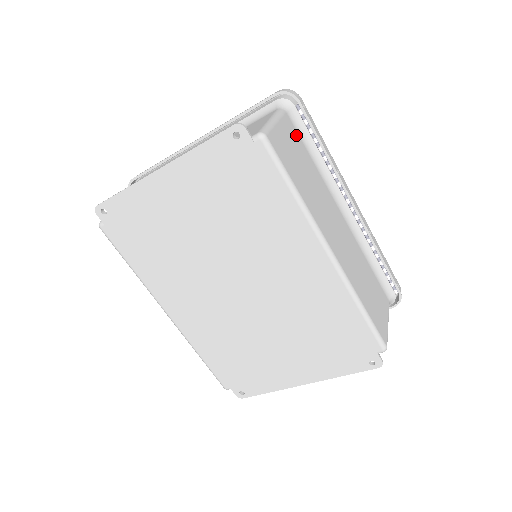
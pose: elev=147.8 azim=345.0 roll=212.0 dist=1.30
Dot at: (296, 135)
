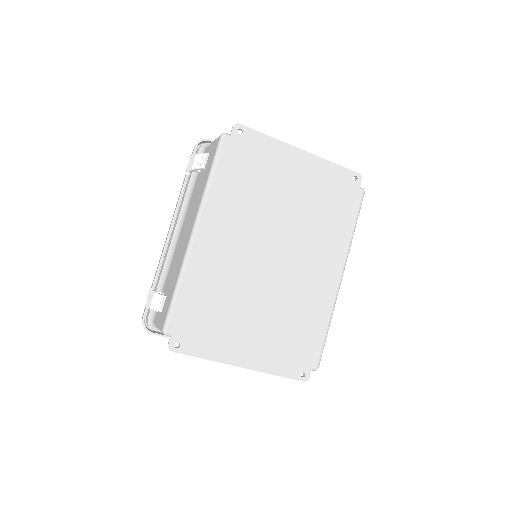
Dot at: occluded
